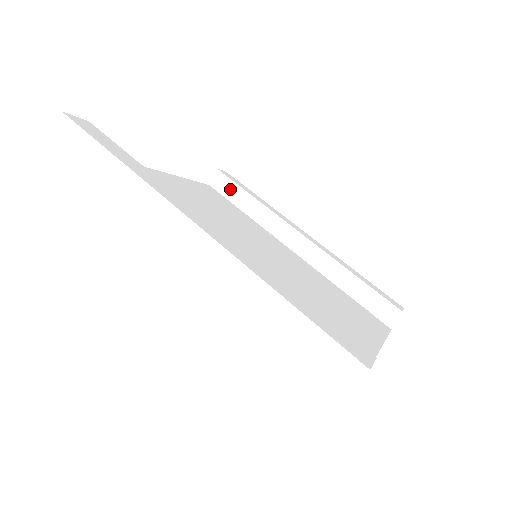
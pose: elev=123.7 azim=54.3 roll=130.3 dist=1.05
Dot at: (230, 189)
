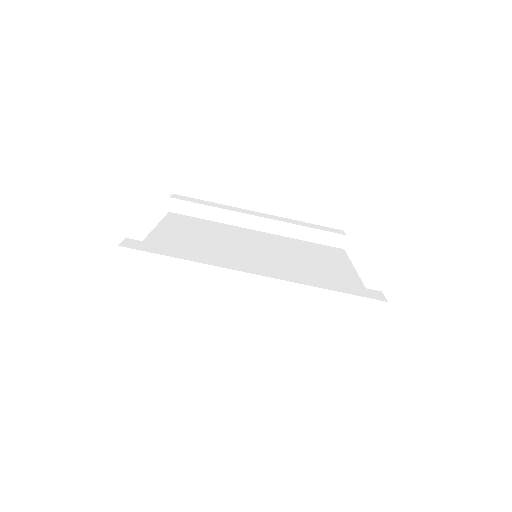
Dot at: (188, 208)
